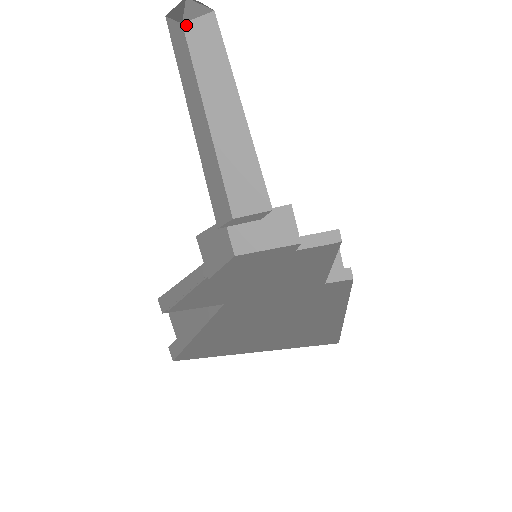
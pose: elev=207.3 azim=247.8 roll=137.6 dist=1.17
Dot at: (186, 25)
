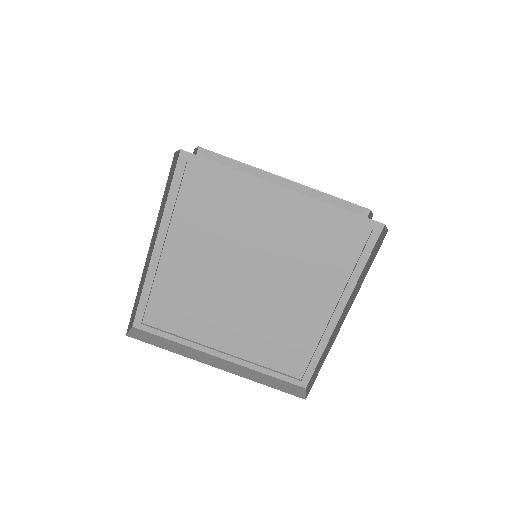
Dot at: occluded
